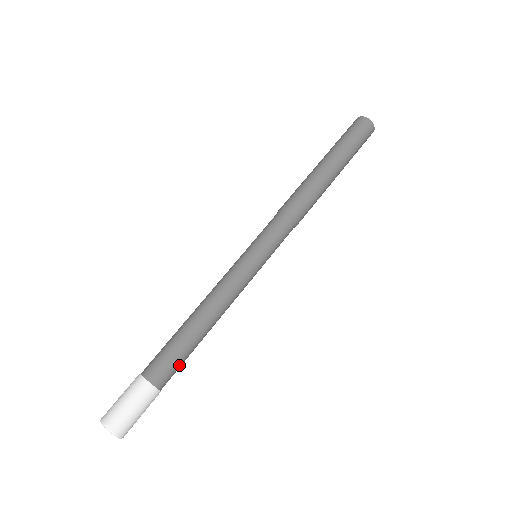
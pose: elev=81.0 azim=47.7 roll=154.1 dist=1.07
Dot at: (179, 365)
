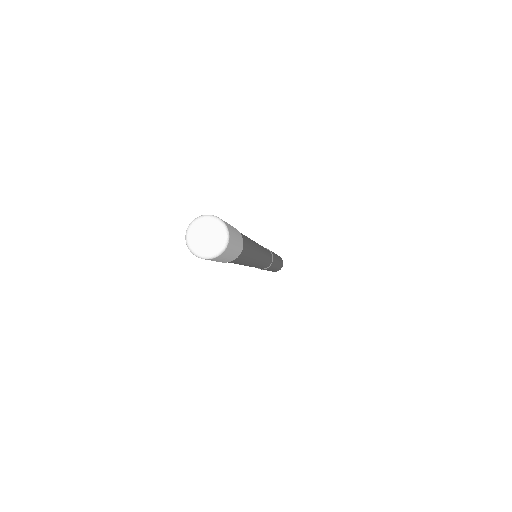
Dot at: (246, 240)
